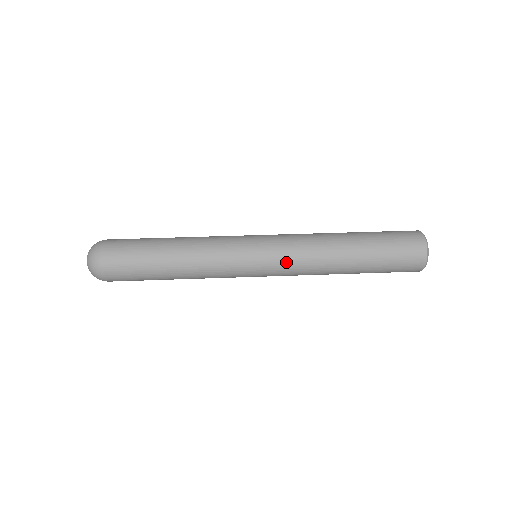
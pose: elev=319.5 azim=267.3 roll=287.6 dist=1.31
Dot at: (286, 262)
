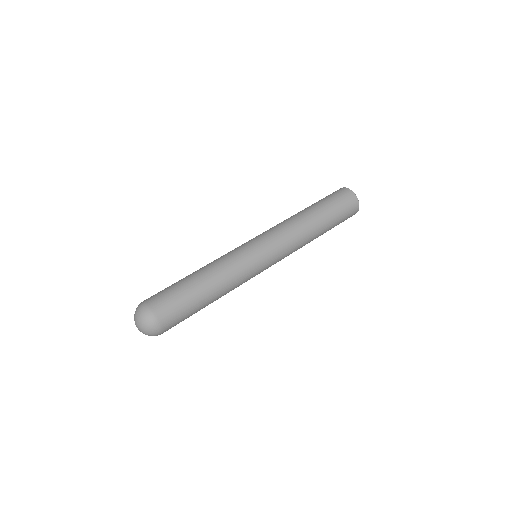
Dot at: (284, 257)
